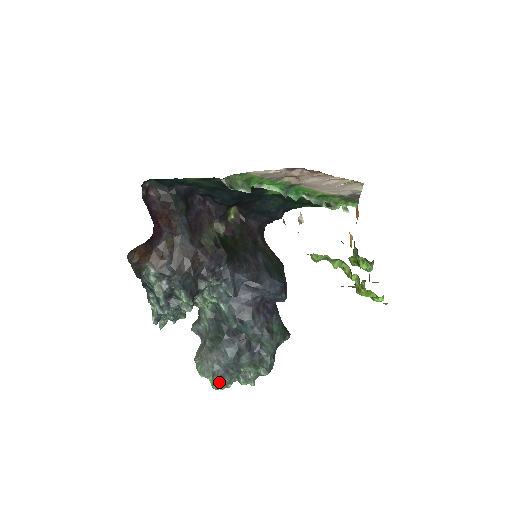
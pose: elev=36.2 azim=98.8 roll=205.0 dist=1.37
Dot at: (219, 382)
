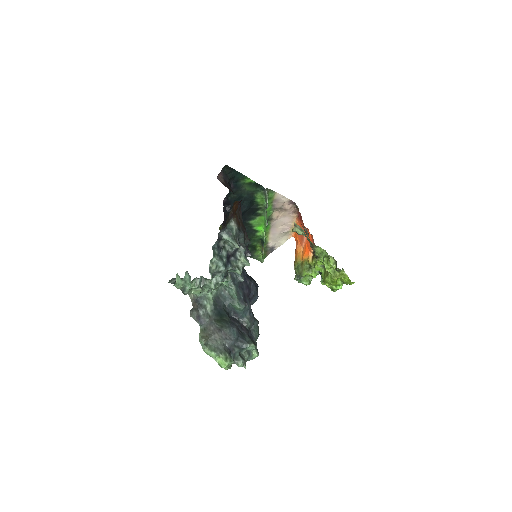
Dot at: occluded
